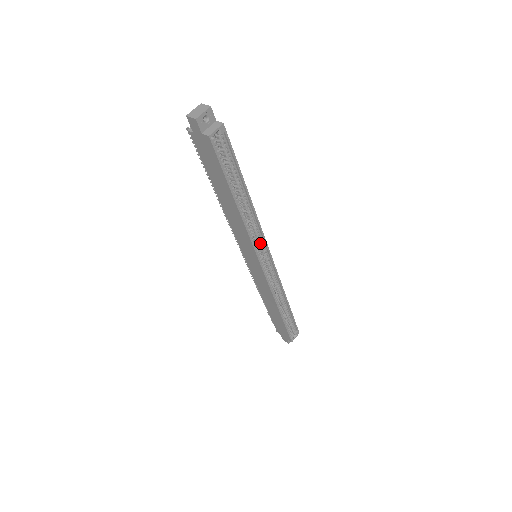
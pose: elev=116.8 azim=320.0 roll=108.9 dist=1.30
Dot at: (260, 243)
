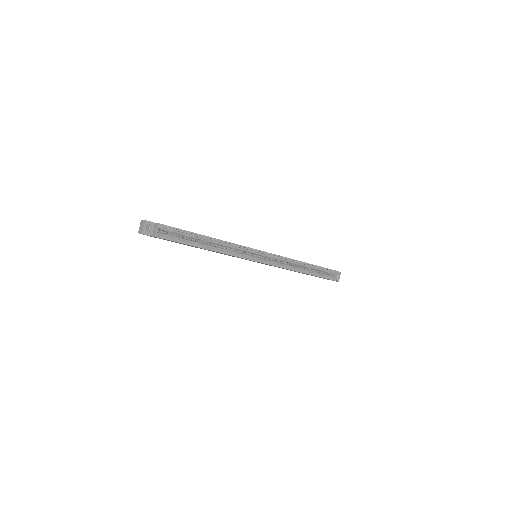
Dot at: (247, 251)
